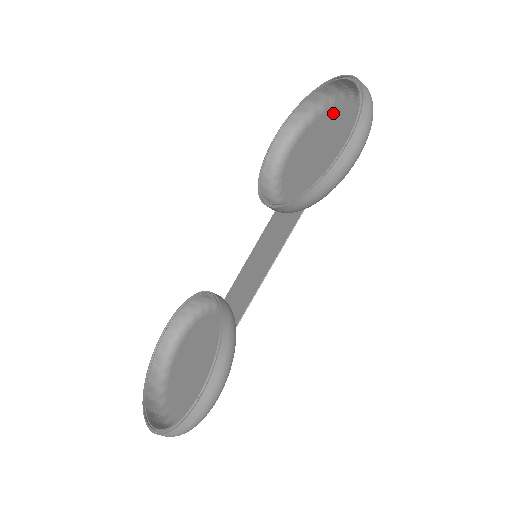
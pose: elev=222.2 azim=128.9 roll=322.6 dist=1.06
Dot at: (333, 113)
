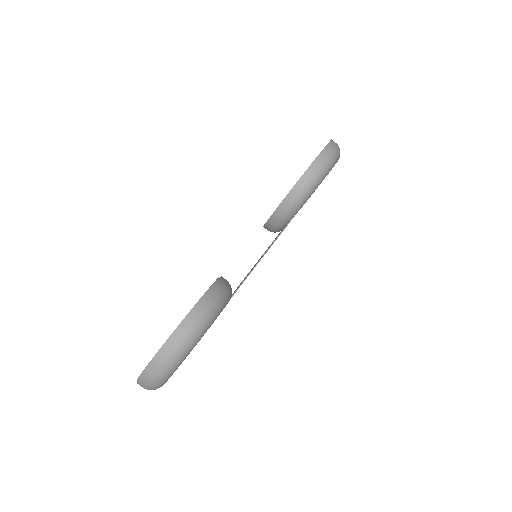
Dot at: occluded
